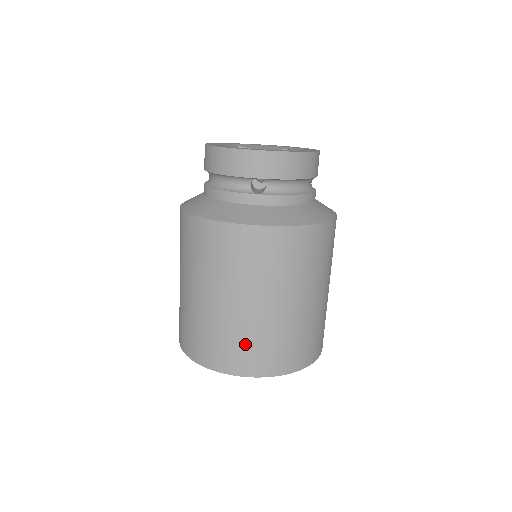
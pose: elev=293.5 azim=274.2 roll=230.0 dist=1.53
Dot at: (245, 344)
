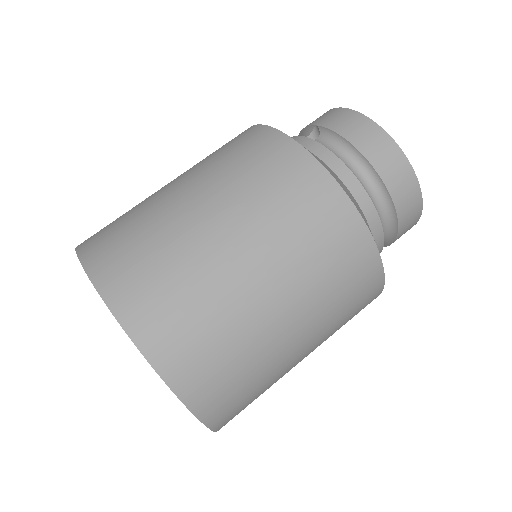
Dot at: (122, 220)
